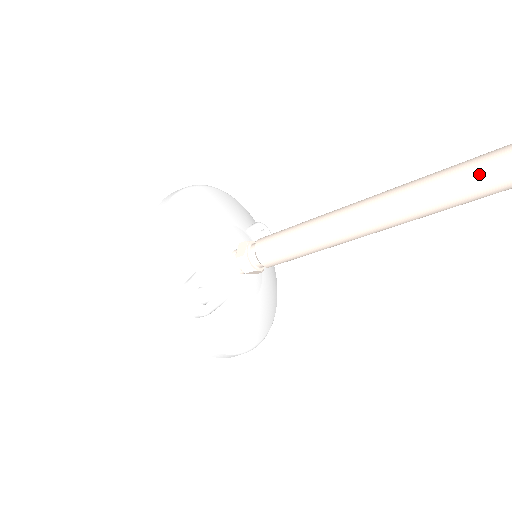
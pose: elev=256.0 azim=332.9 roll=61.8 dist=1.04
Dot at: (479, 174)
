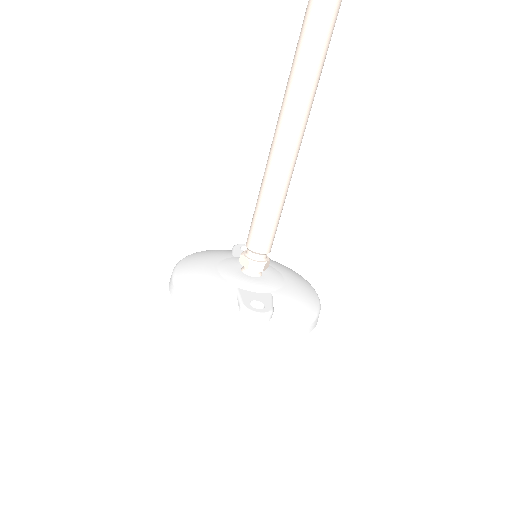
Dot at: (304, 64)
